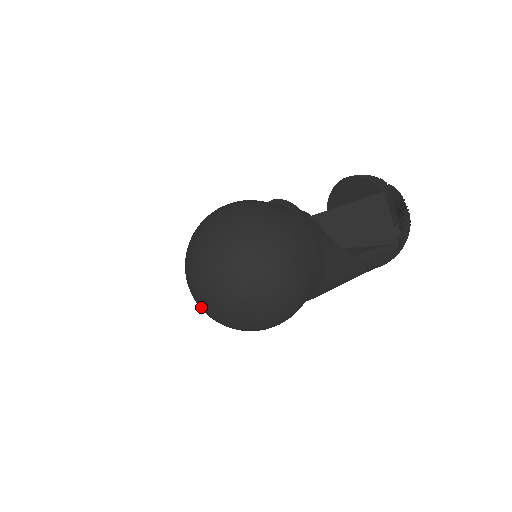
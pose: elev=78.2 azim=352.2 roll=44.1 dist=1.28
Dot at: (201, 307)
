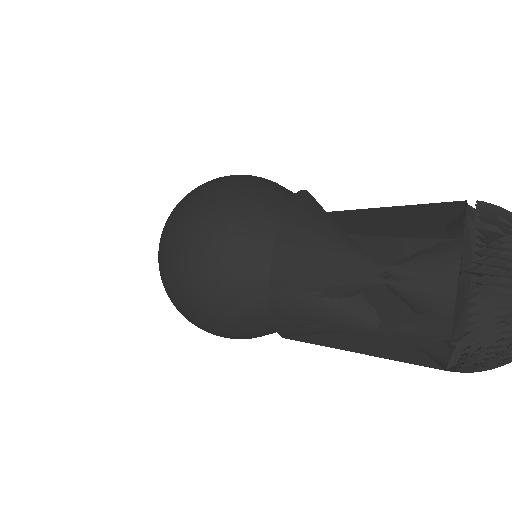
Dot at: occluded
